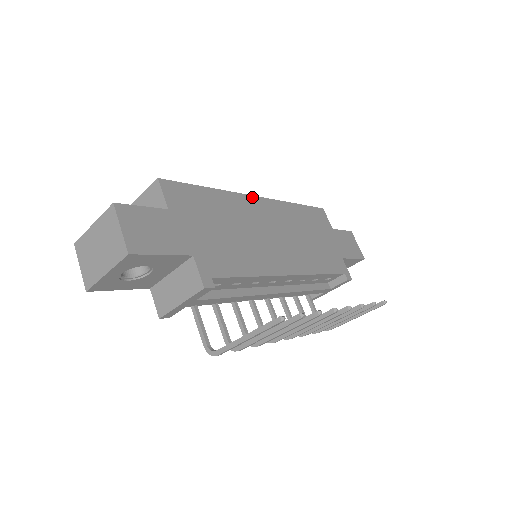
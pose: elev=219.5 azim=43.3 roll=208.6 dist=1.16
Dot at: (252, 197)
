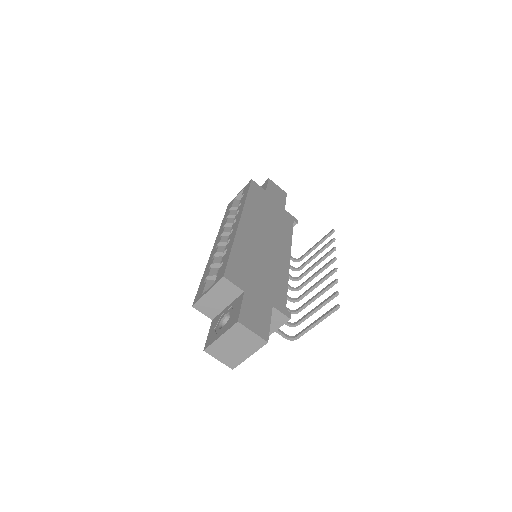
Dot at: (240, 224)
